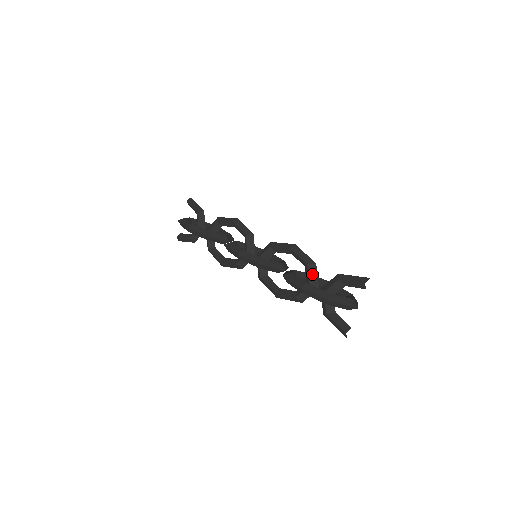
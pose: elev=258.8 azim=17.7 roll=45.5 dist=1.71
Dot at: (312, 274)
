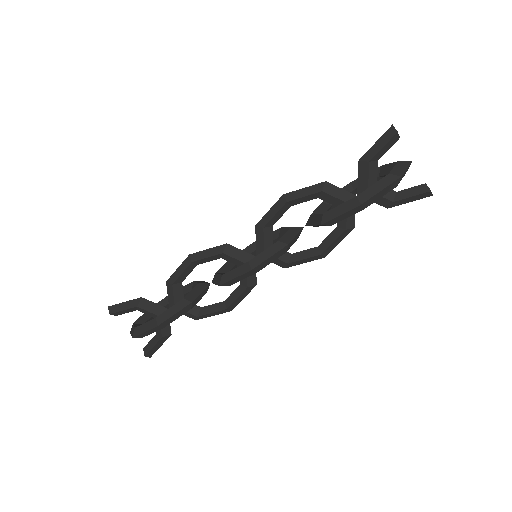
Dot at: (336, 193)
